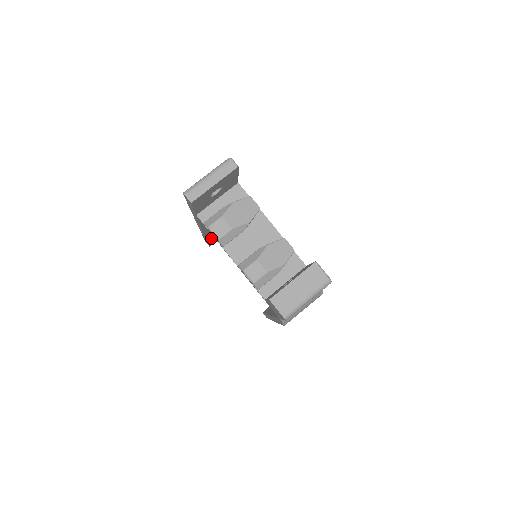
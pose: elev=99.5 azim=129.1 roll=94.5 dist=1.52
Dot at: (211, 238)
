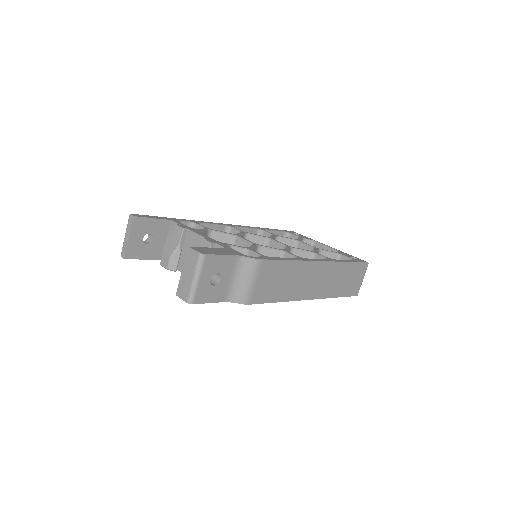
Dot at: occluded
